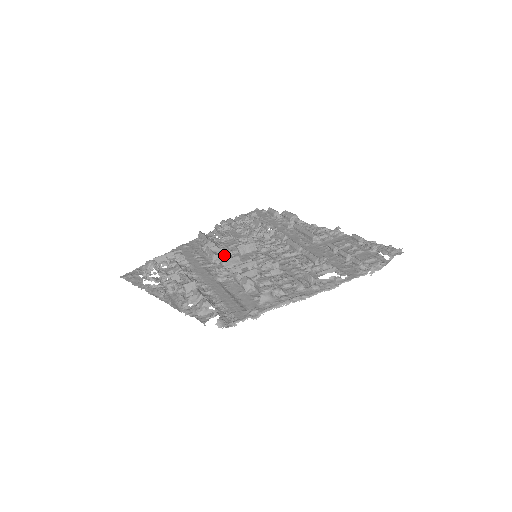
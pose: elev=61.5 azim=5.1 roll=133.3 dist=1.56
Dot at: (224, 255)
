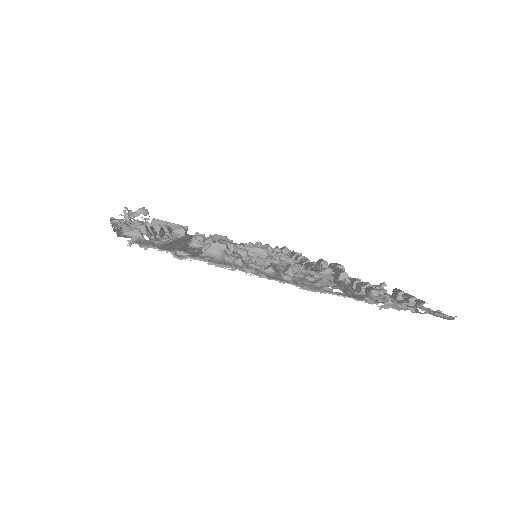
Dot at: occluded
